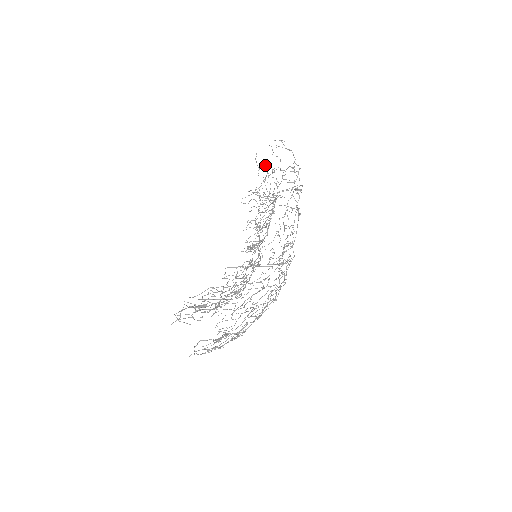
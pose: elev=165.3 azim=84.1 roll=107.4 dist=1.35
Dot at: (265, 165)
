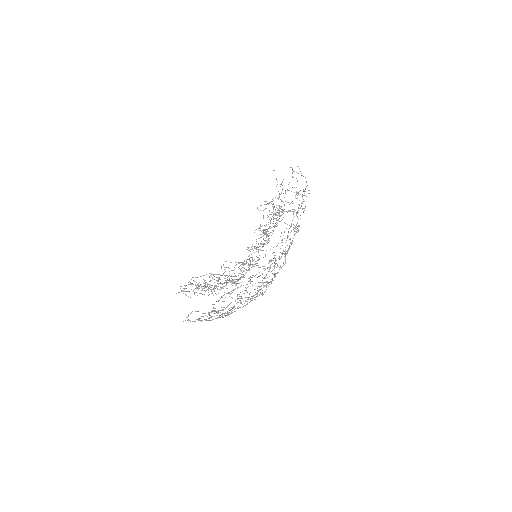
Dot at: occluded
